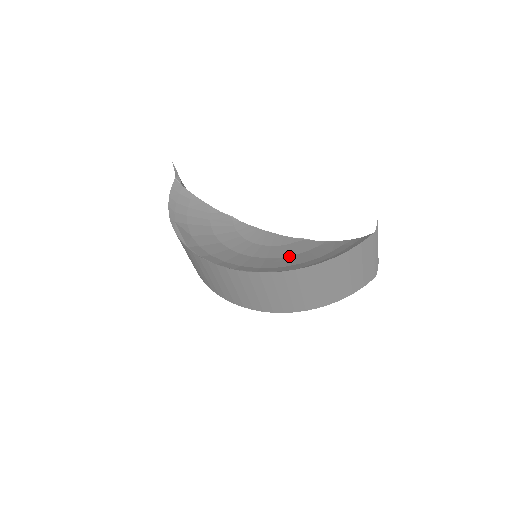
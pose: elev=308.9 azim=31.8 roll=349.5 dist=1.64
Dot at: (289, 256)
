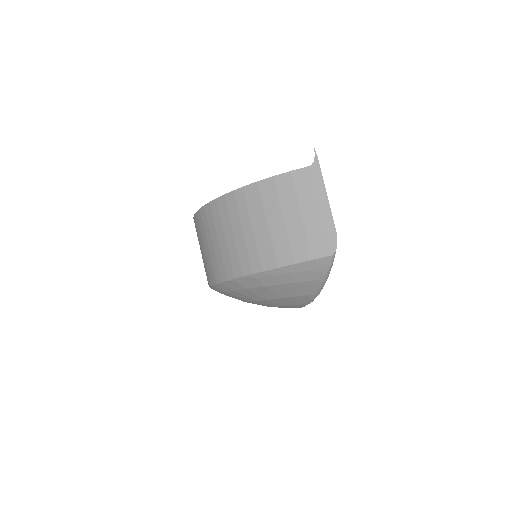
Dot at: occluded
